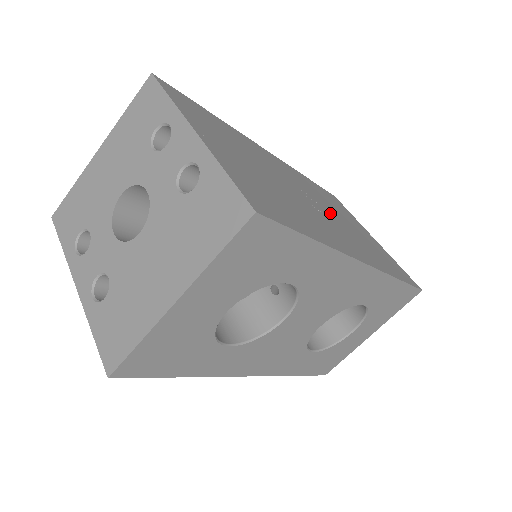
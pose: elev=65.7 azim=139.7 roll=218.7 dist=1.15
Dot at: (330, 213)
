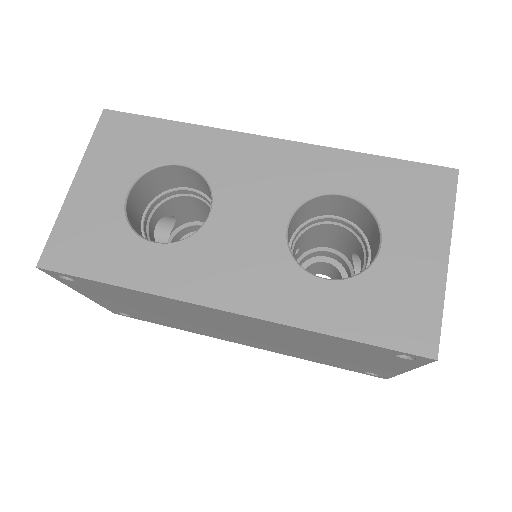
Dot at: occluded
